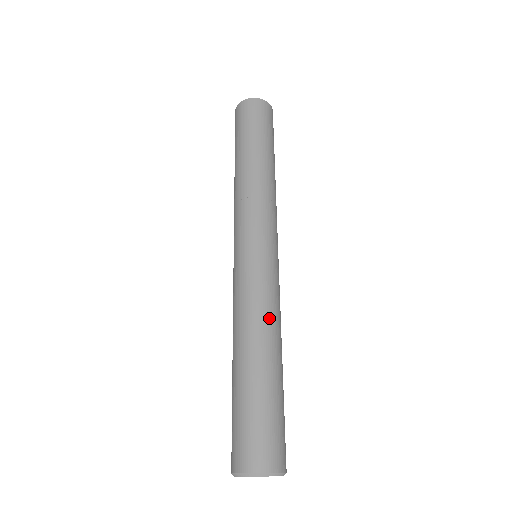
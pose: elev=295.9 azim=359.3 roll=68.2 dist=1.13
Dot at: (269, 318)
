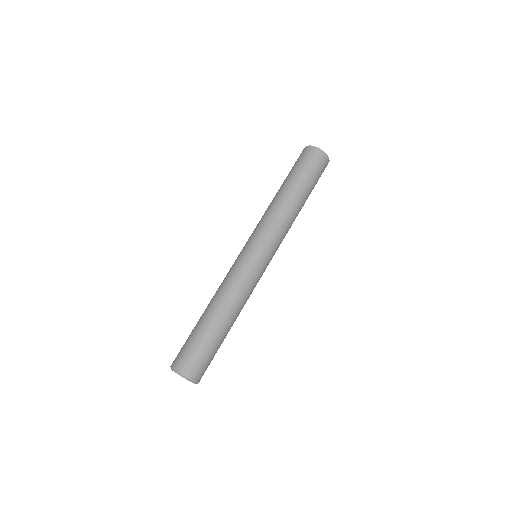
Dot at: (239, 300)
